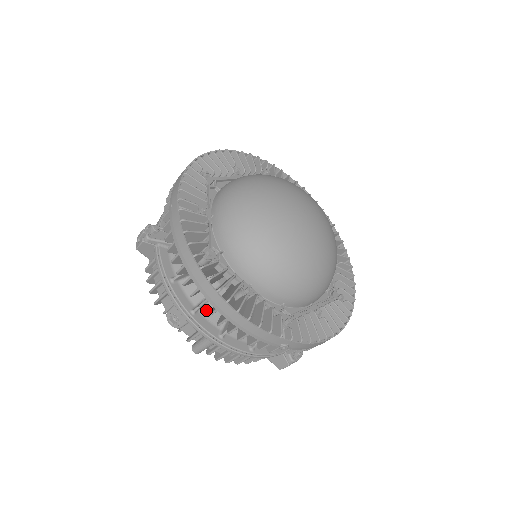
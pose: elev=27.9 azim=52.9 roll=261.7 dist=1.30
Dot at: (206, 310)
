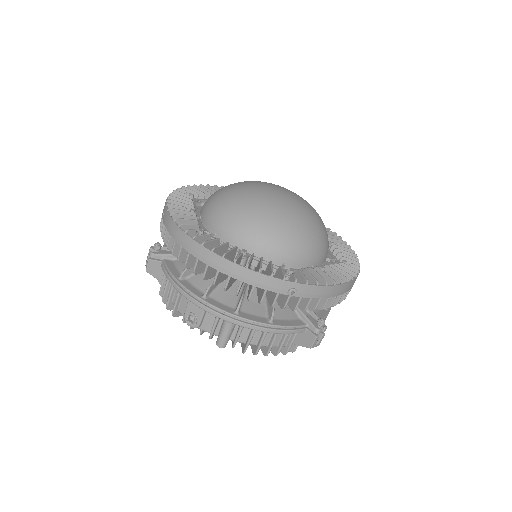
Dot at: (216, 295)
